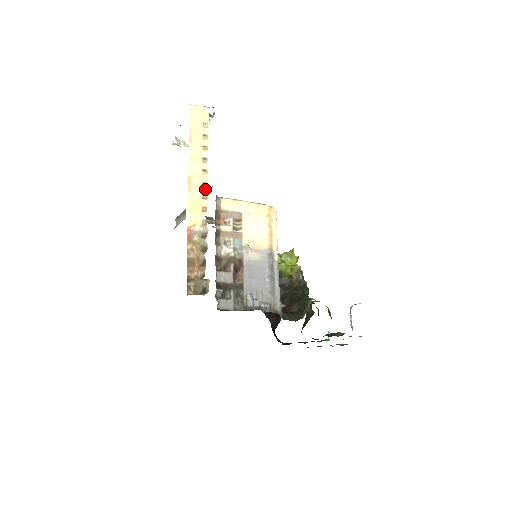
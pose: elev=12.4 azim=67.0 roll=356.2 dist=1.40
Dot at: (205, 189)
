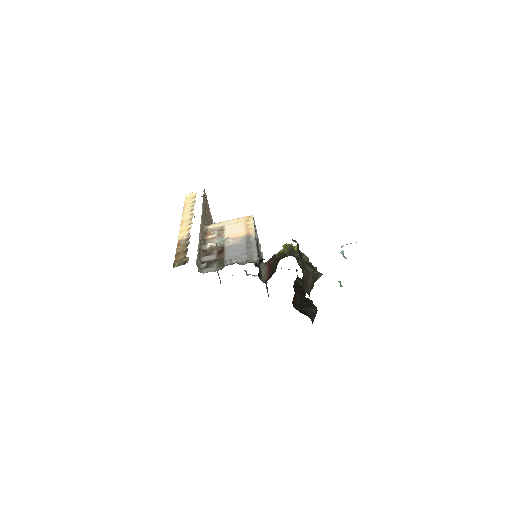
Dot at: (191, 221)
